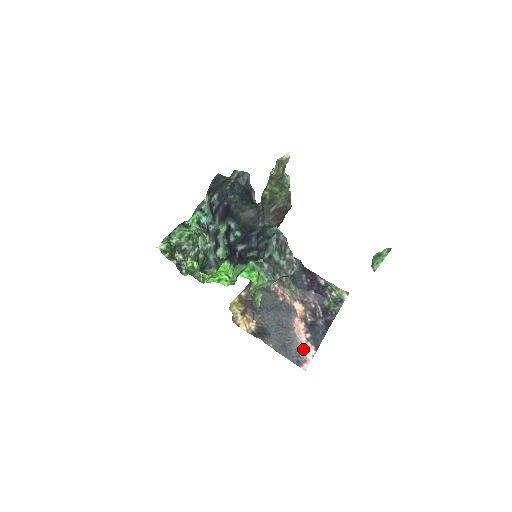
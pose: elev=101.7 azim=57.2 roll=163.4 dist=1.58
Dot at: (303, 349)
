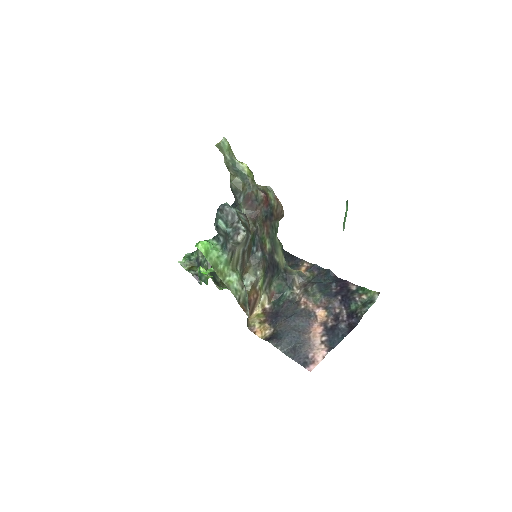
Dot at: (314, 351)
